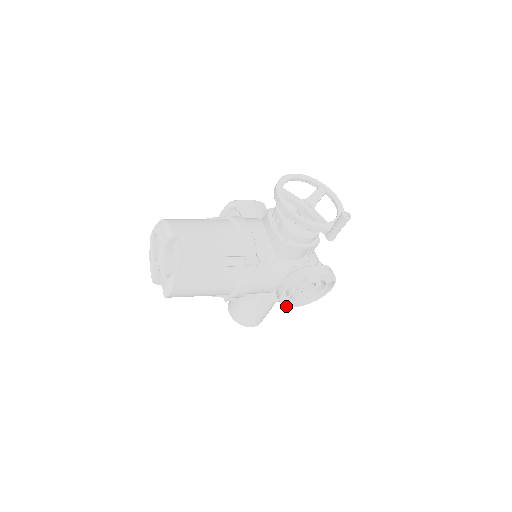
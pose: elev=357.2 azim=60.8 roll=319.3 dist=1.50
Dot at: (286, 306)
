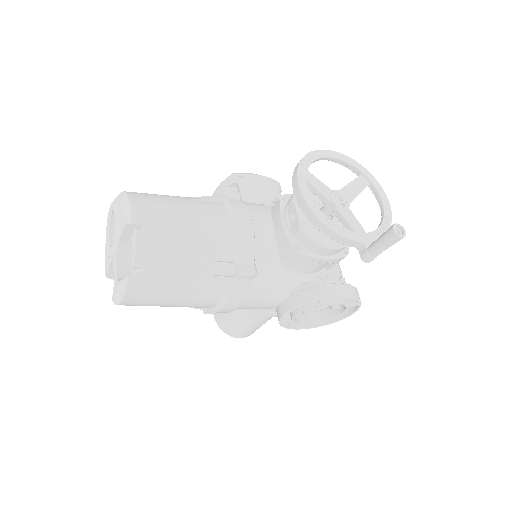
Dot at: (287, 328)
